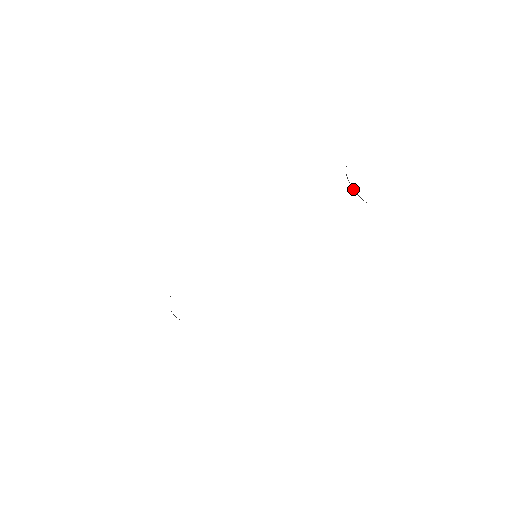
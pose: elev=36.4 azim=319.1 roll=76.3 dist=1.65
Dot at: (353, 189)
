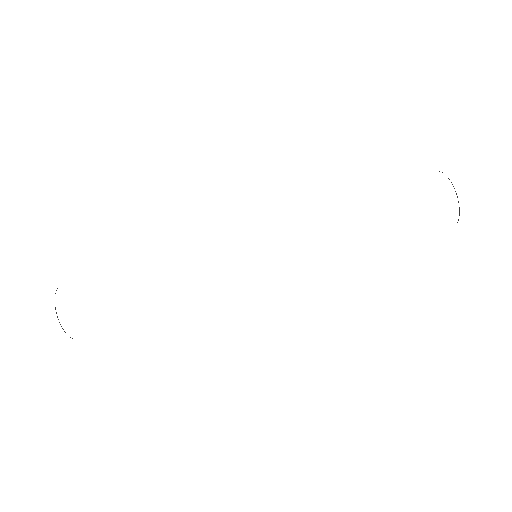
Dot at: (456, 194)
